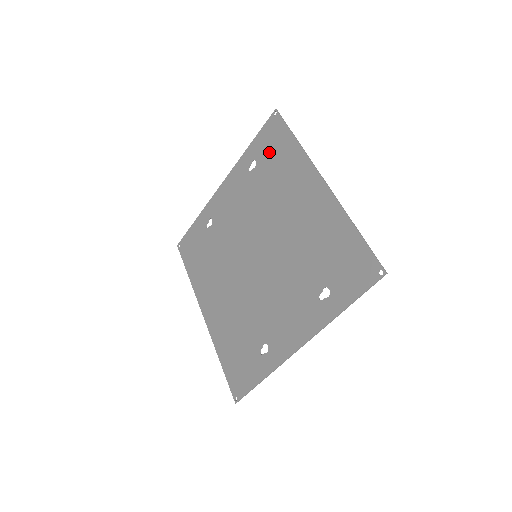
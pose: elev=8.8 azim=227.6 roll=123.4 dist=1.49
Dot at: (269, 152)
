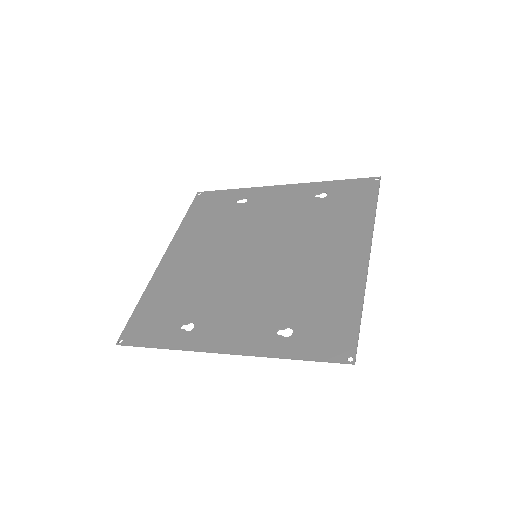
Dot at: (345, 198)
